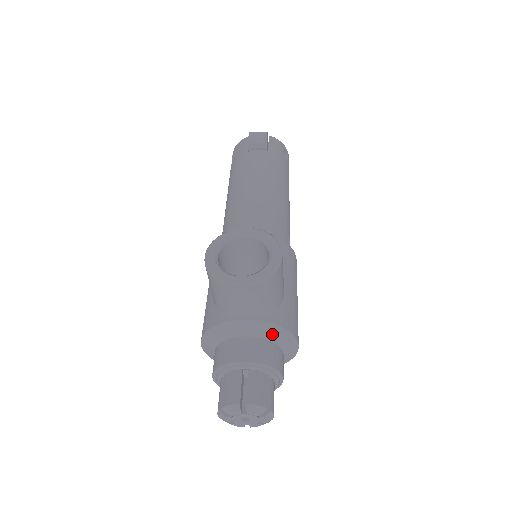
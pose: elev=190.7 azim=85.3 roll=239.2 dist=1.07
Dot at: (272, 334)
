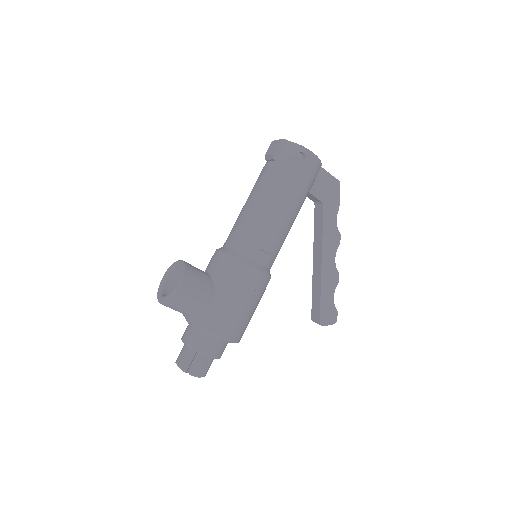
Dot at: (198, 328)
